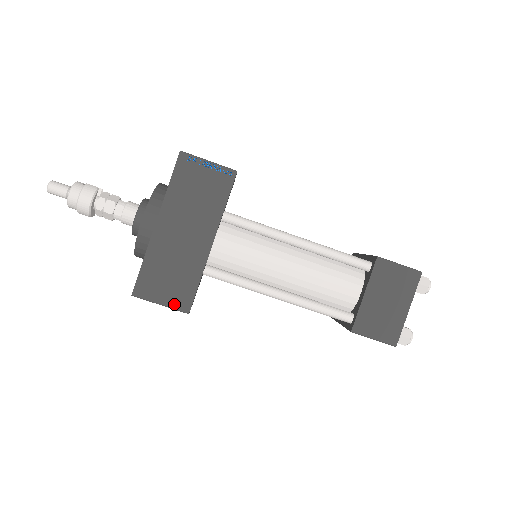
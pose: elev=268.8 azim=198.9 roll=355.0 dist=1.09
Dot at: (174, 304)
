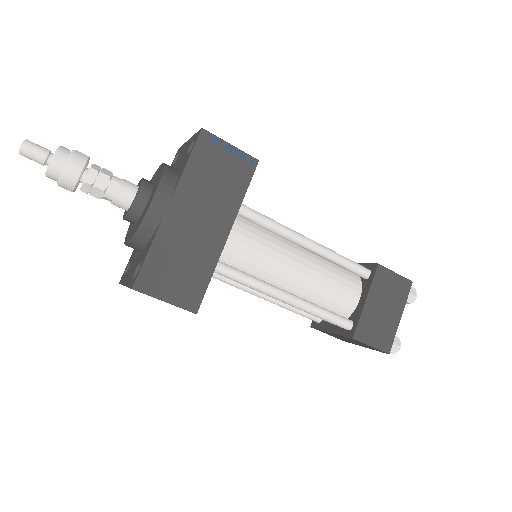
Dot at: (181, 302)
